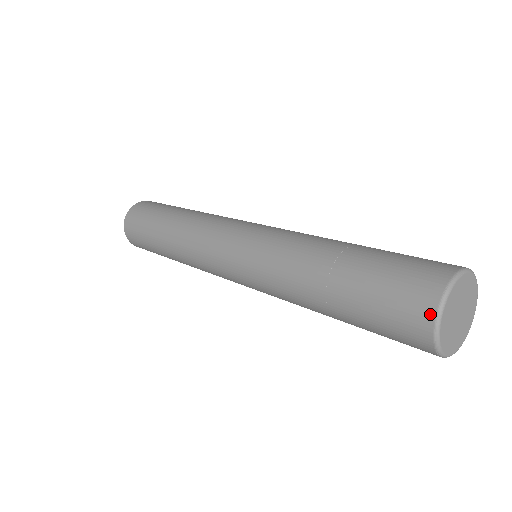
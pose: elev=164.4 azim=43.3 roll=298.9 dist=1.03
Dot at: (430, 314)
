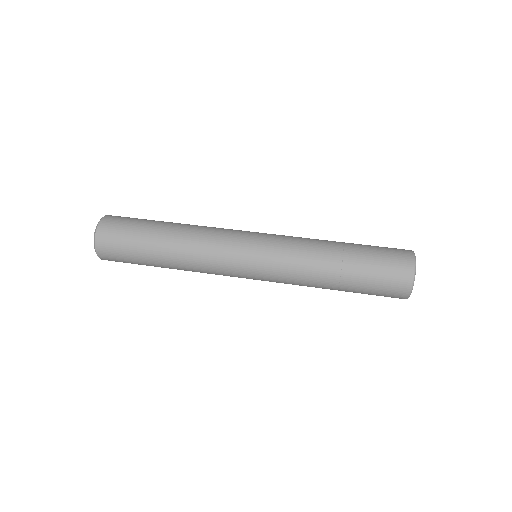
Dot at: (410, 280)
